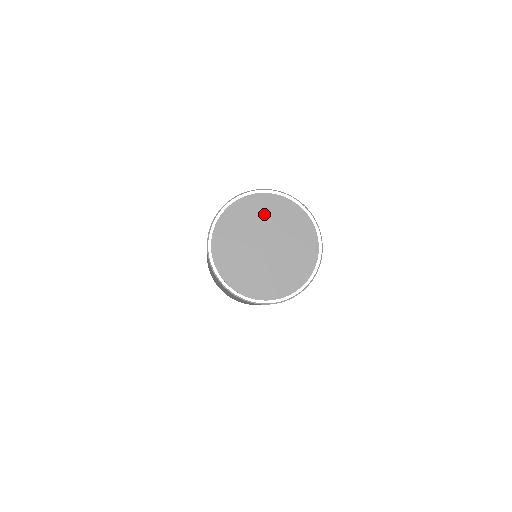
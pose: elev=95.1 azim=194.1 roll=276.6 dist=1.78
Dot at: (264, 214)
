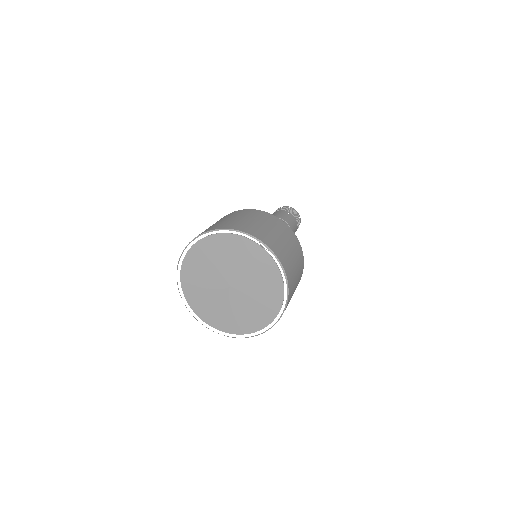
Dot at: (250, 264)
